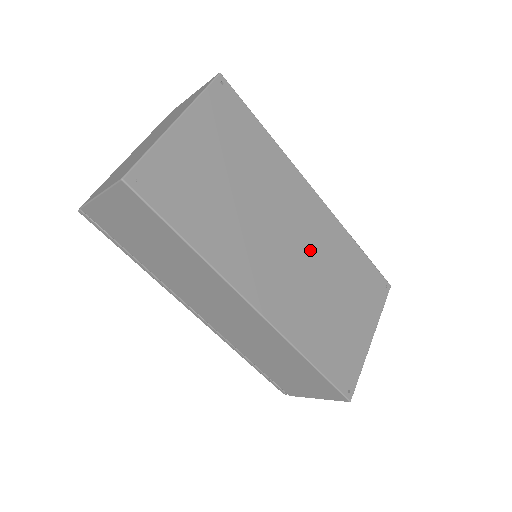
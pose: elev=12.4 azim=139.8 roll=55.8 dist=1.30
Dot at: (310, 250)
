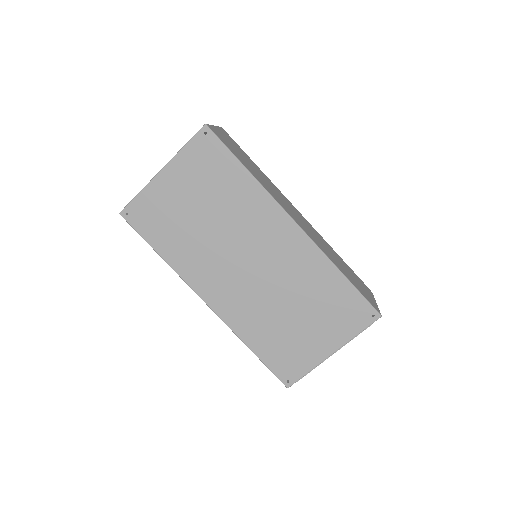
Dot at: (273, 271)
